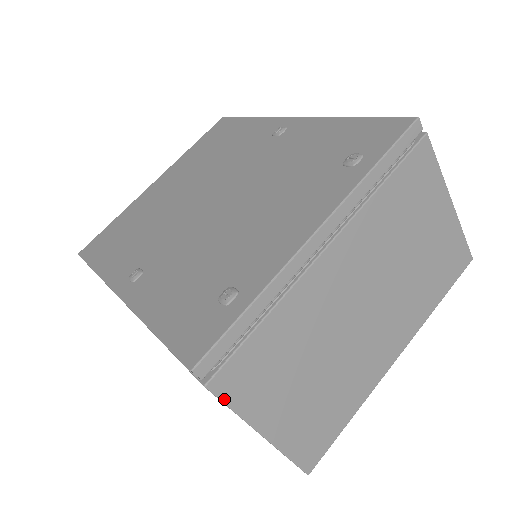
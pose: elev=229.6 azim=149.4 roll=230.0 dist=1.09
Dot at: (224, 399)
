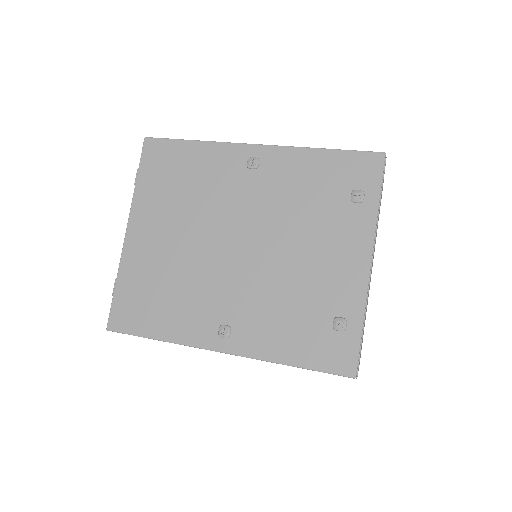
Dot at: occluded
